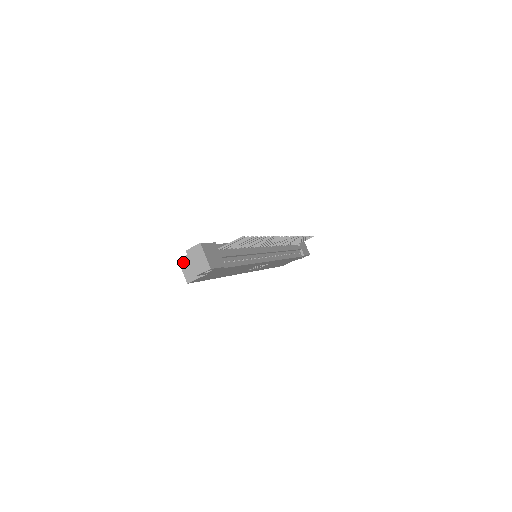
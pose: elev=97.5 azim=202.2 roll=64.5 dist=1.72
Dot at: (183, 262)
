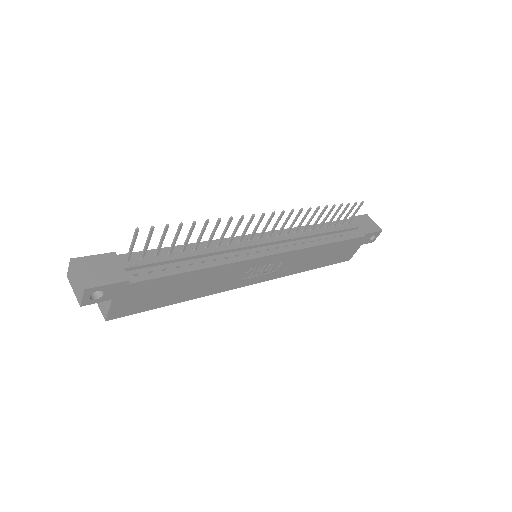
Dot at: occluded
